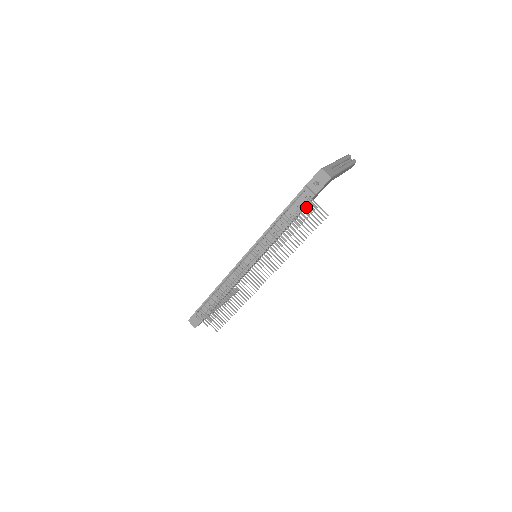
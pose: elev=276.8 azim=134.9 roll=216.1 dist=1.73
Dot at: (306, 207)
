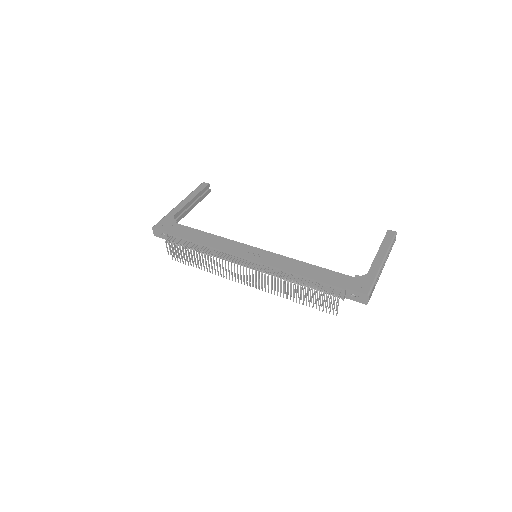
Dot at: occluded
